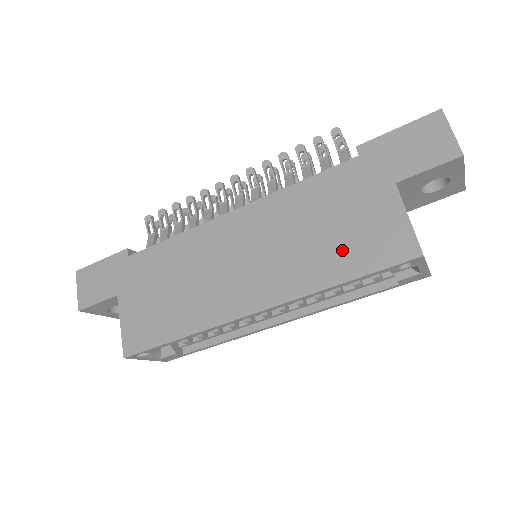
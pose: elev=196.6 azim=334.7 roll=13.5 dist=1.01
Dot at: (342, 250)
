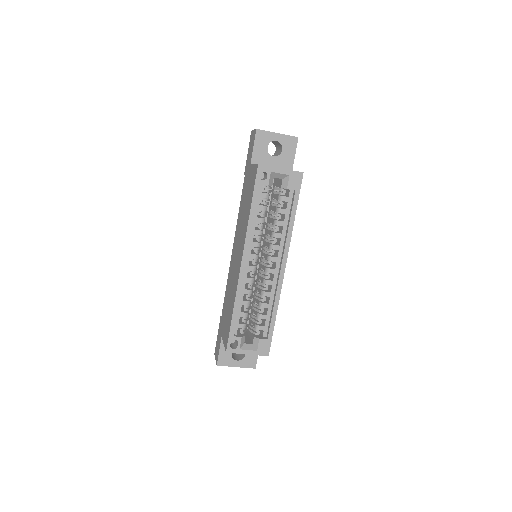
Dot at: (248, 202)
